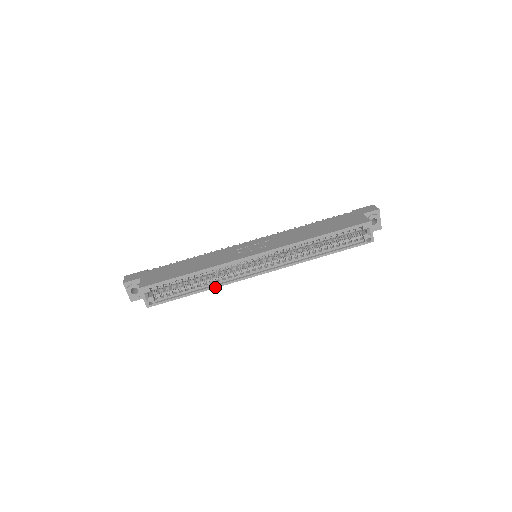
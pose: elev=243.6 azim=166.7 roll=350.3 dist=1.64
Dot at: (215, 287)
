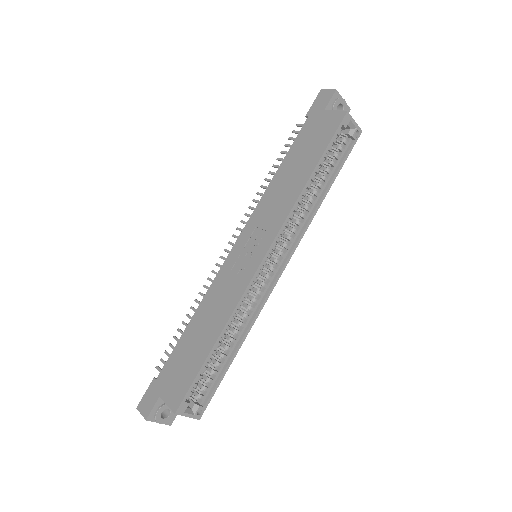
Dot at: (249, 330)
